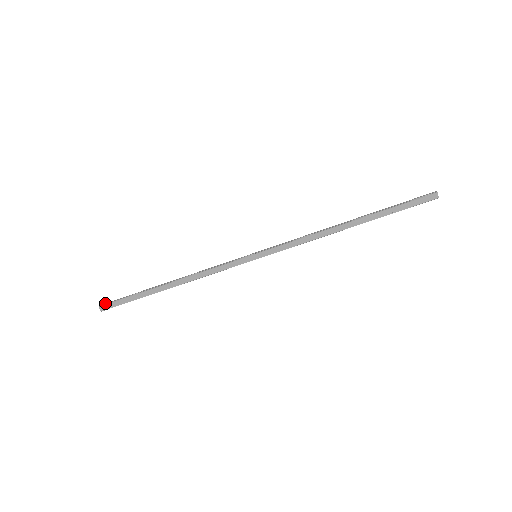
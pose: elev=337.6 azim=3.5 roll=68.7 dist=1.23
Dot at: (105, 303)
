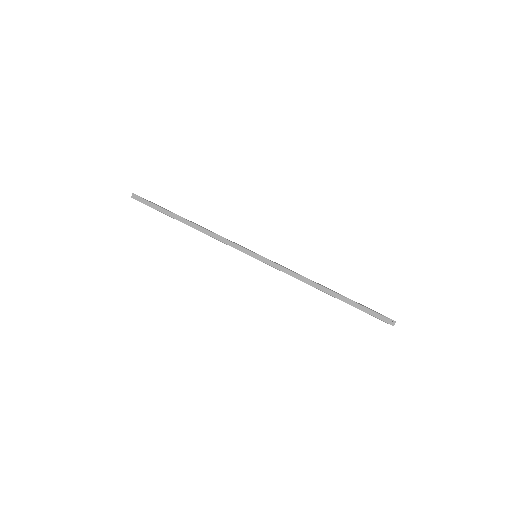
Dot at: occluded
